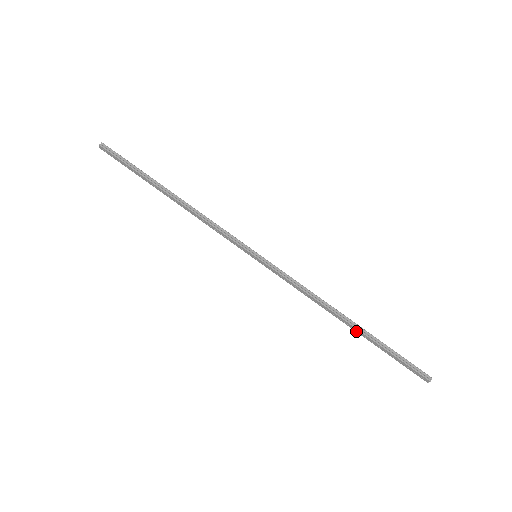
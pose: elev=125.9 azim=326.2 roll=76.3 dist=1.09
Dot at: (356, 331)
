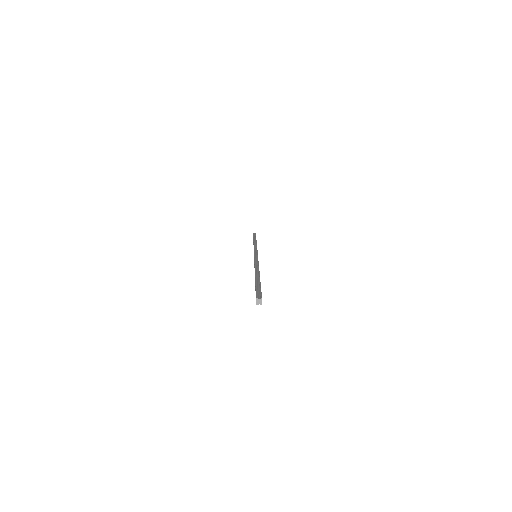
Dot at: occluded
